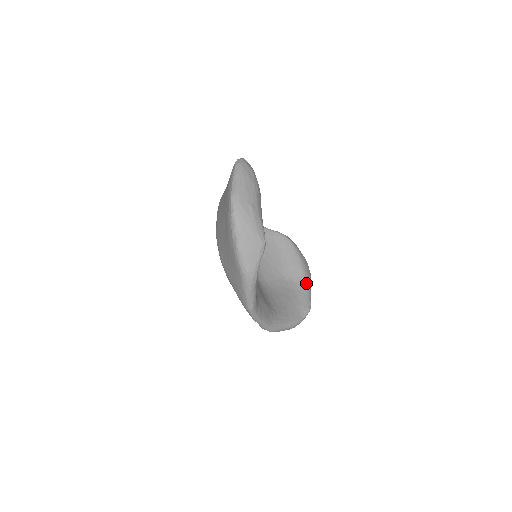
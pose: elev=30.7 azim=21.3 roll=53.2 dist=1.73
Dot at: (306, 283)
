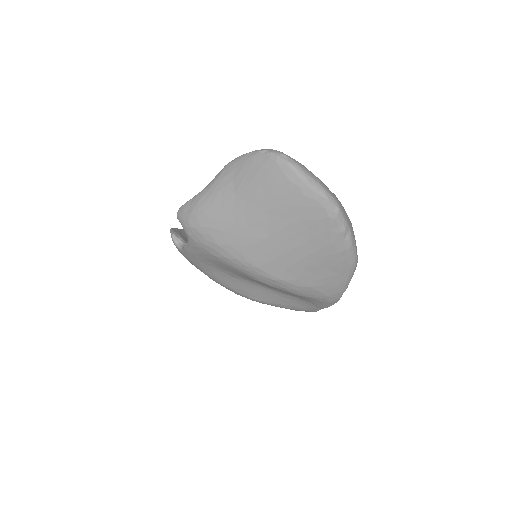
Dot at: occluded
